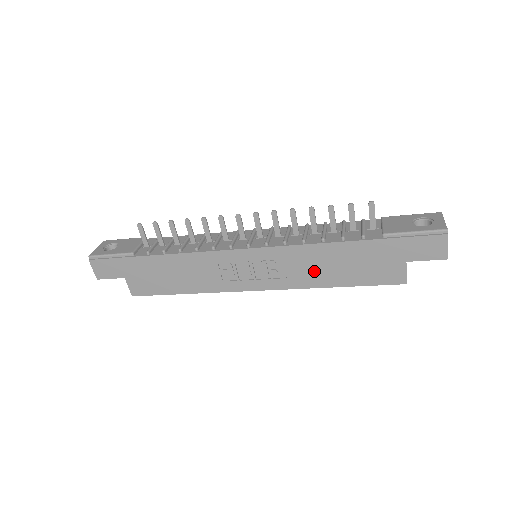
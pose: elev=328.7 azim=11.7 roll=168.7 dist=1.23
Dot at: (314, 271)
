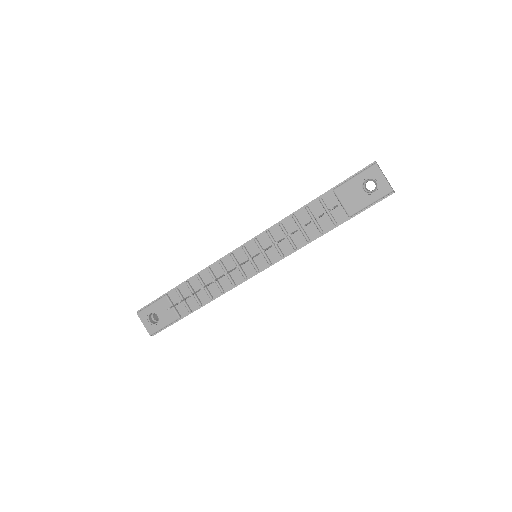
Dot at: occluded
